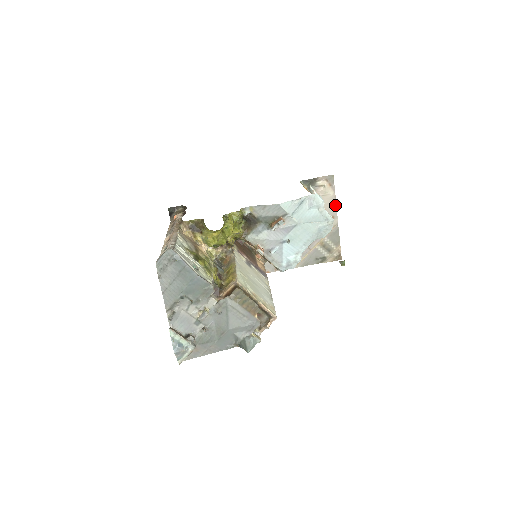
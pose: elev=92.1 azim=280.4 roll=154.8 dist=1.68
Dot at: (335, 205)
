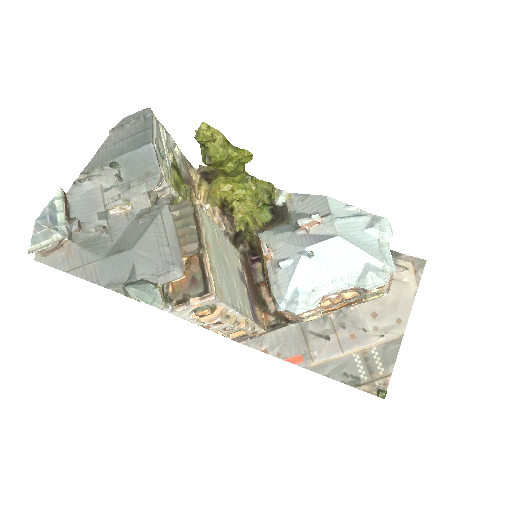
Dot at: (411, 305)
